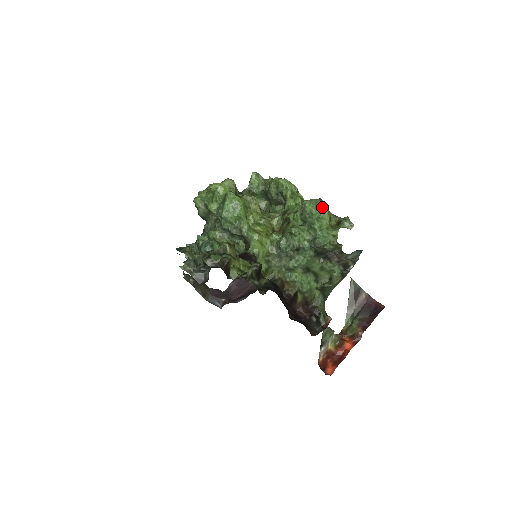
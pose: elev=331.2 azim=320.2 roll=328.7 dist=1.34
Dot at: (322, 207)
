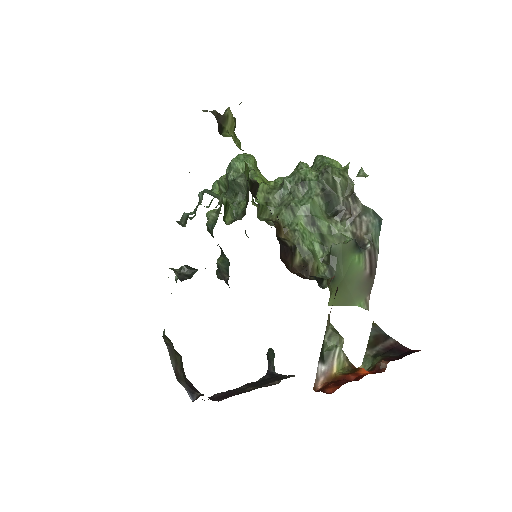
Dot at: occluded
